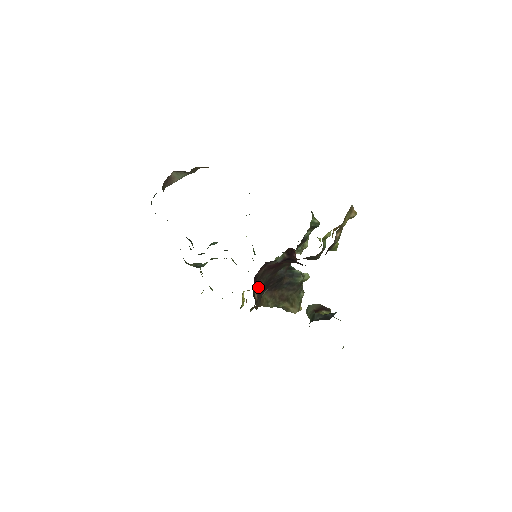
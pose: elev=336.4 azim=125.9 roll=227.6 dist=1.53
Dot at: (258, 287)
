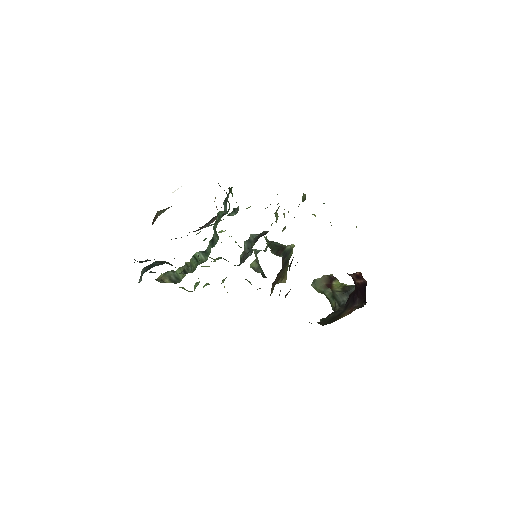
Dot at: (285, 296)
